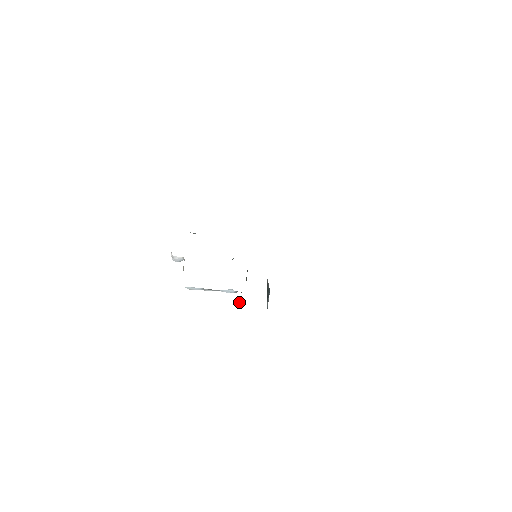
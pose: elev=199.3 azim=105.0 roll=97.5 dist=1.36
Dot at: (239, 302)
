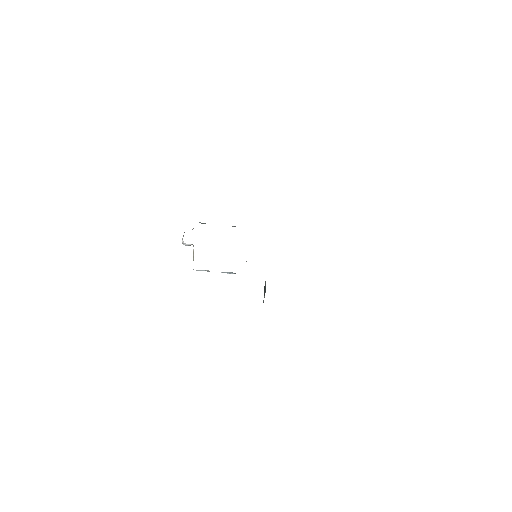
Dot at: occluded
